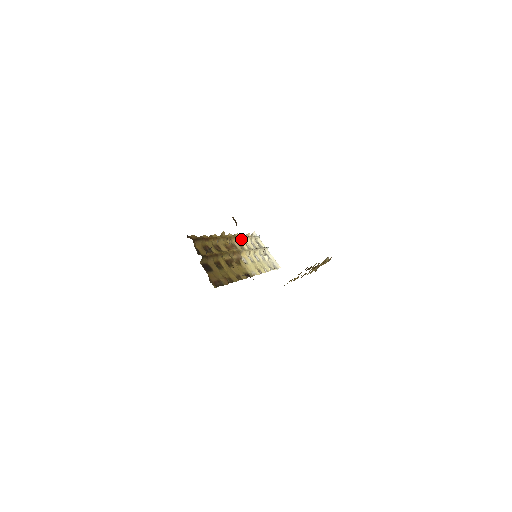
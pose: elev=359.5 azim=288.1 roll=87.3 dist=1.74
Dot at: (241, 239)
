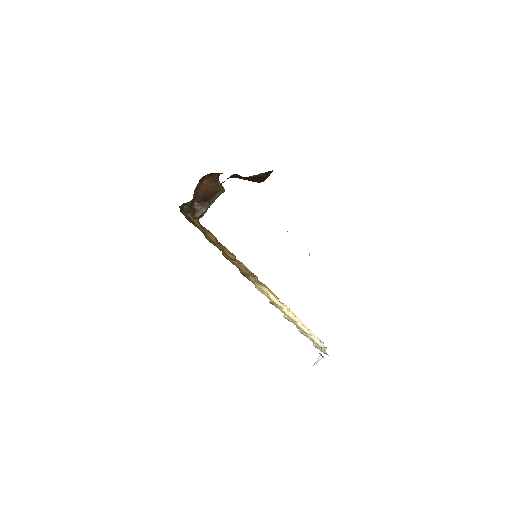
Dot at: occluded
